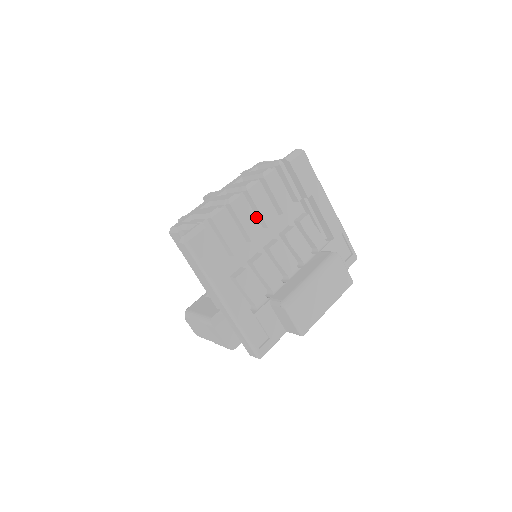
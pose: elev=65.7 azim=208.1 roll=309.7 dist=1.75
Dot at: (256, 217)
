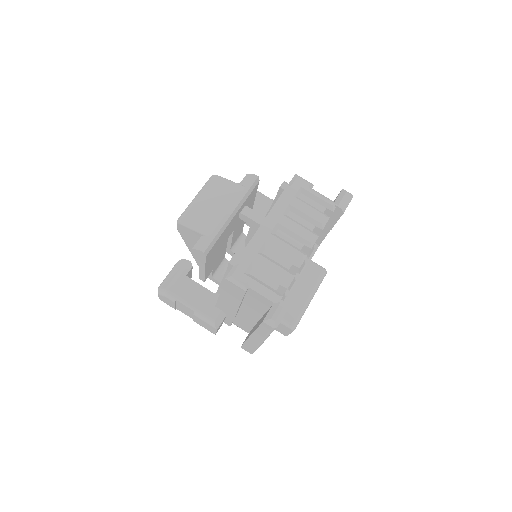
Dot at: occluded
